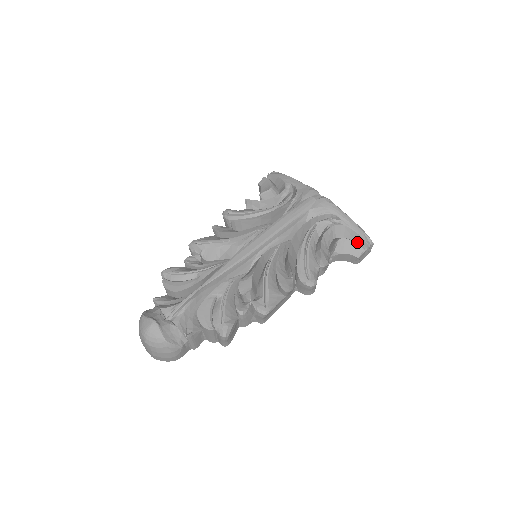
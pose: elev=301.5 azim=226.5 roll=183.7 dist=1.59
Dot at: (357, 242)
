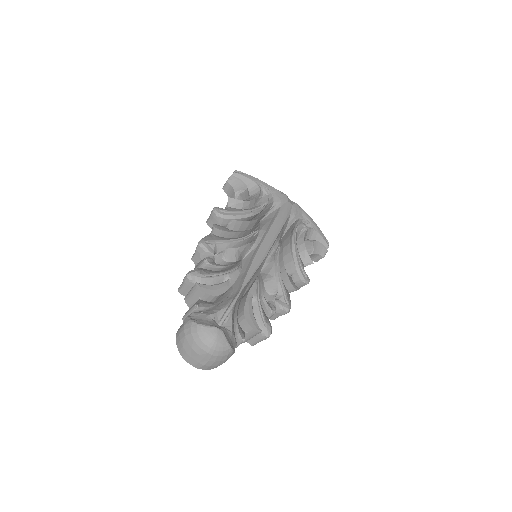
Dot at: occluded
